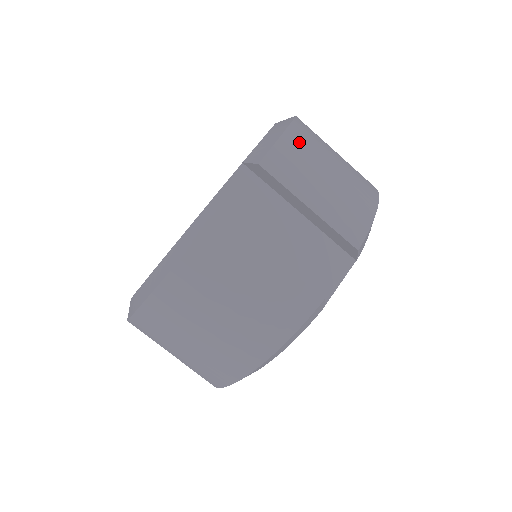
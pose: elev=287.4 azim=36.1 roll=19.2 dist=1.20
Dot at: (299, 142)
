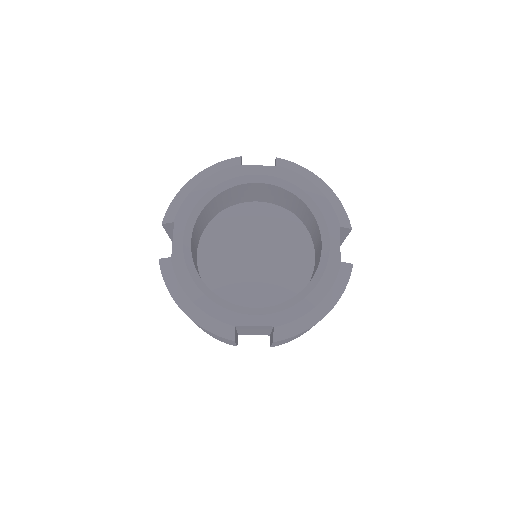
Dot at: occluded
